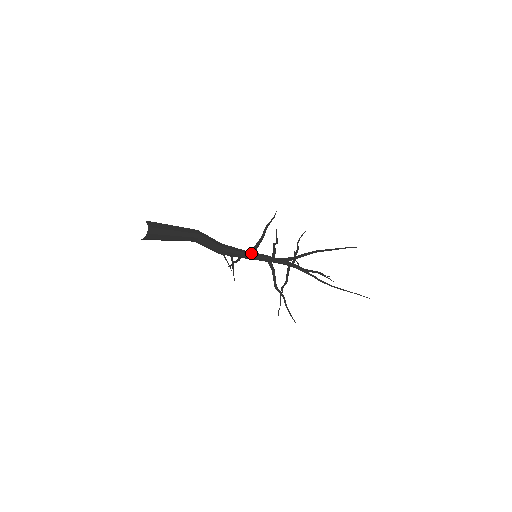
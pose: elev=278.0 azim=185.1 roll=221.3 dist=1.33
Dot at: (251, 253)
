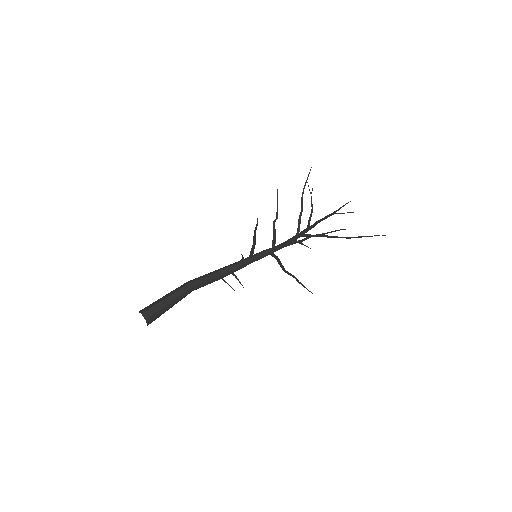
Dot at: (249, 260)
